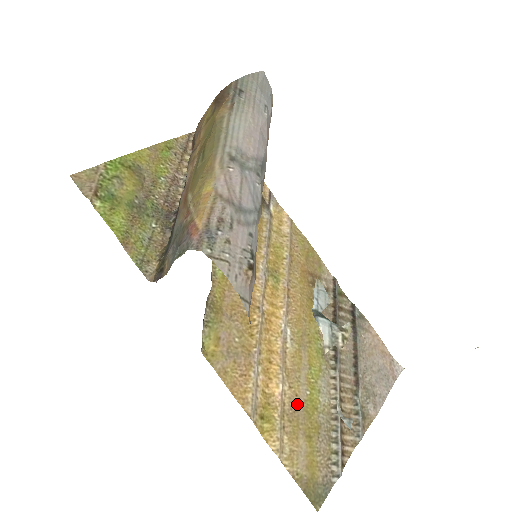
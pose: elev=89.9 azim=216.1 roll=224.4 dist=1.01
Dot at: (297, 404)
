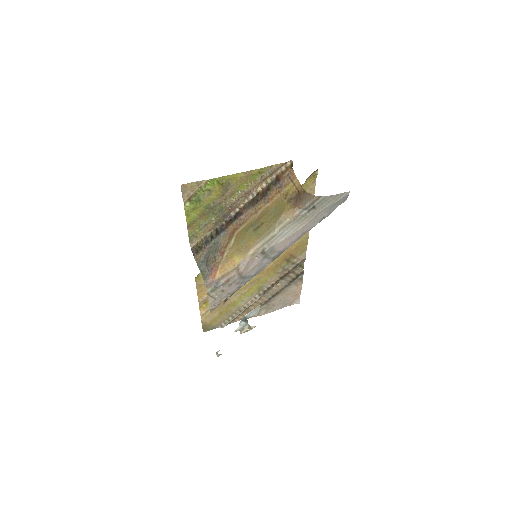
Dot at: (226, 302)
